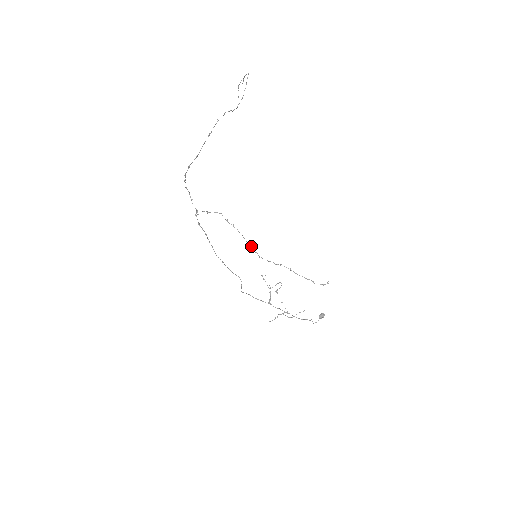
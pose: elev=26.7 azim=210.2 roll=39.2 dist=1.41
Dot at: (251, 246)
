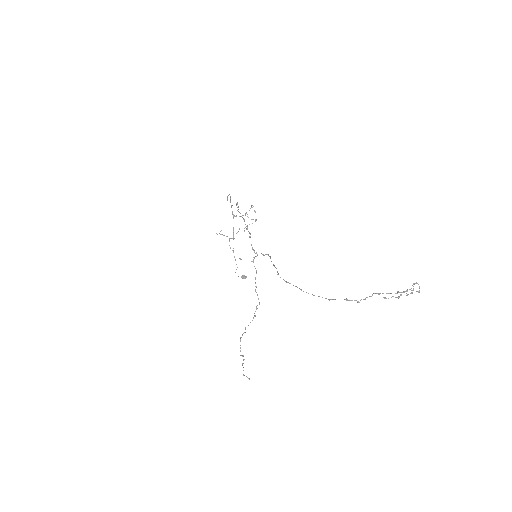
Dot at: (245, 332)
